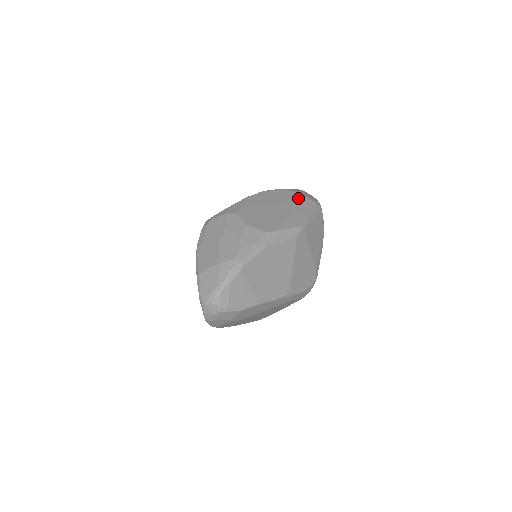
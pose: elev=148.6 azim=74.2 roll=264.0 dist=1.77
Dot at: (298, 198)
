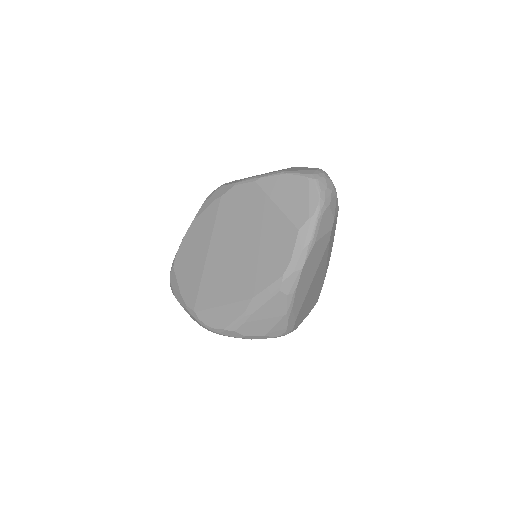
Dot at: occluded
